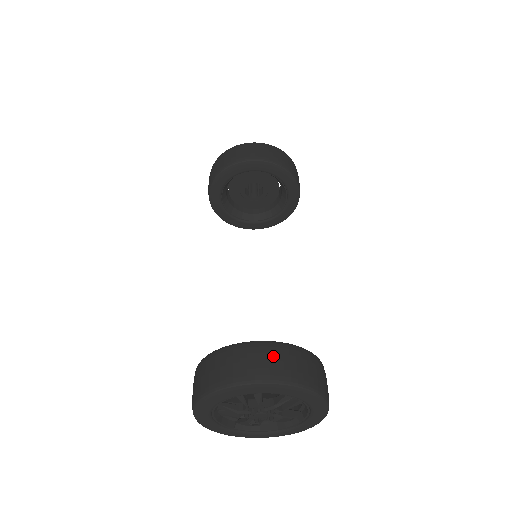
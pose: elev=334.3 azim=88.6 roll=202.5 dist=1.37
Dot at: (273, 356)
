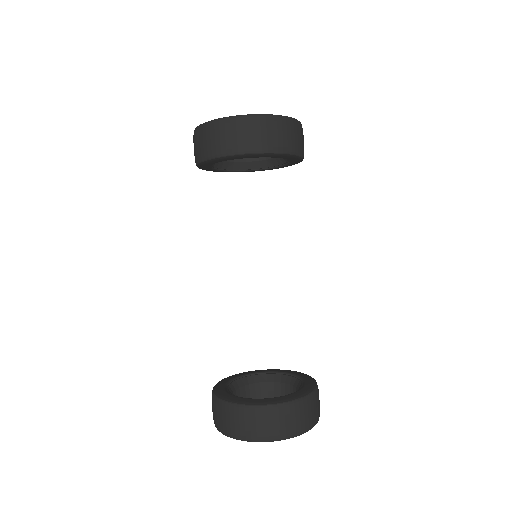
Dot at: (283, 419)
